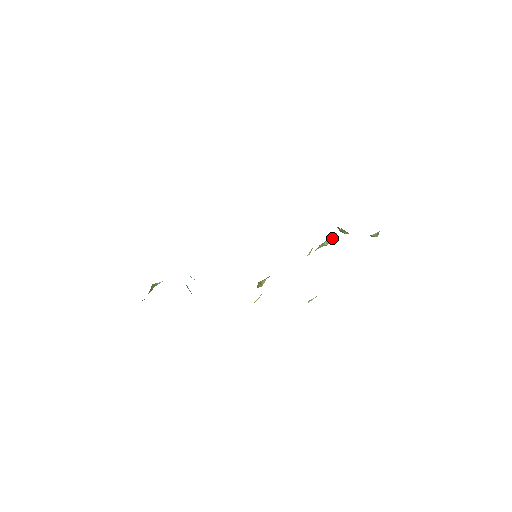
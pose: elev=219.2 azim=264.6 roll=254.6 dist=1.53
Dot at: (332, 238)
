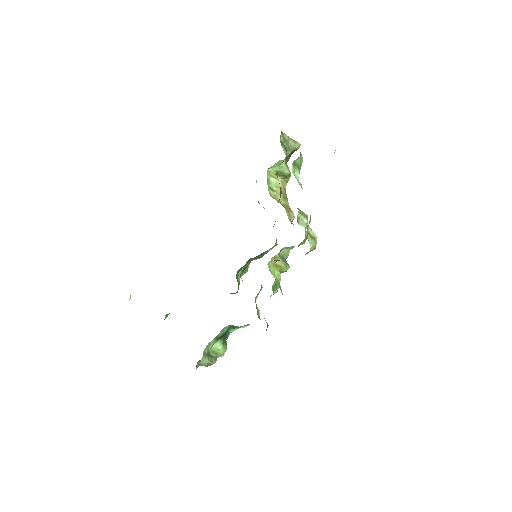
Dot at: (274, 181)
